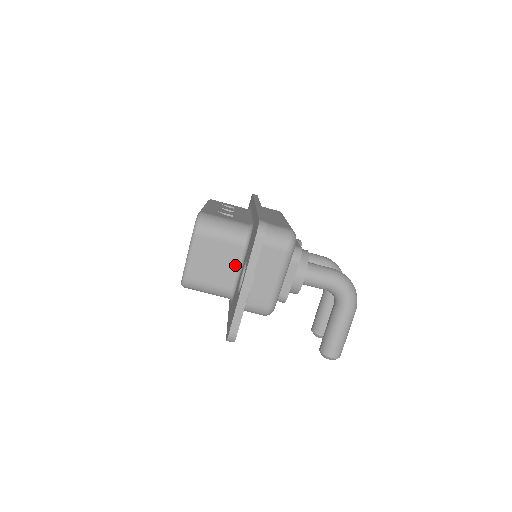
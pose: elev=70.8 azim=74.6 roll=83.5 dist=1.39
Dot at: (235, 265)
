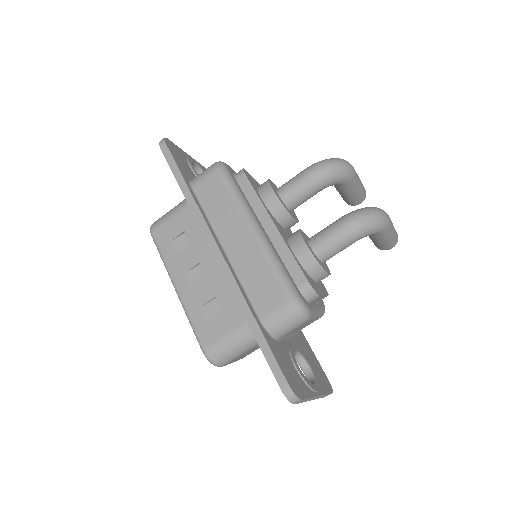
Dot at: occluded
